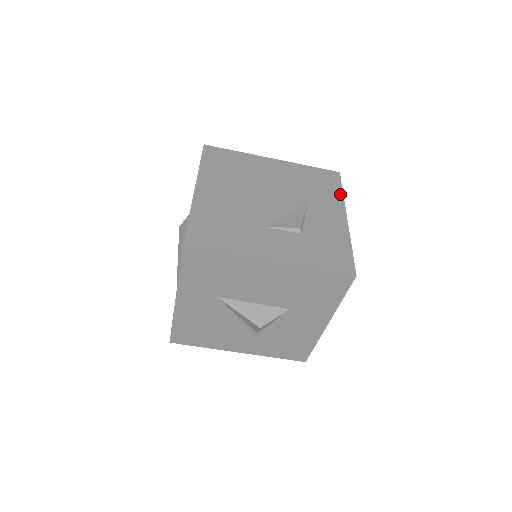
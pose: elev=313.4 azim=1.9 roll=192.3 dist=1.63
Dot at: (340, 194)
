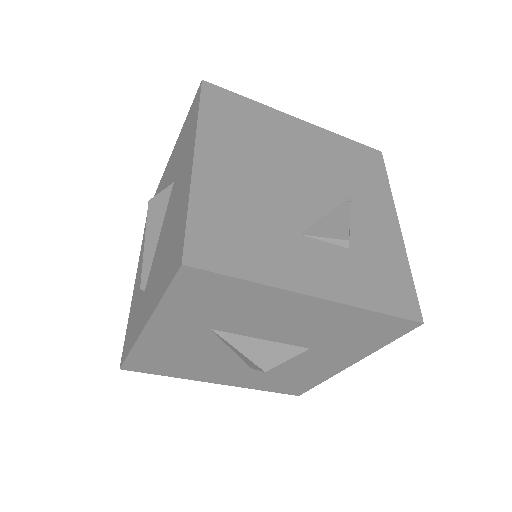
Dot at: (387, 186)
